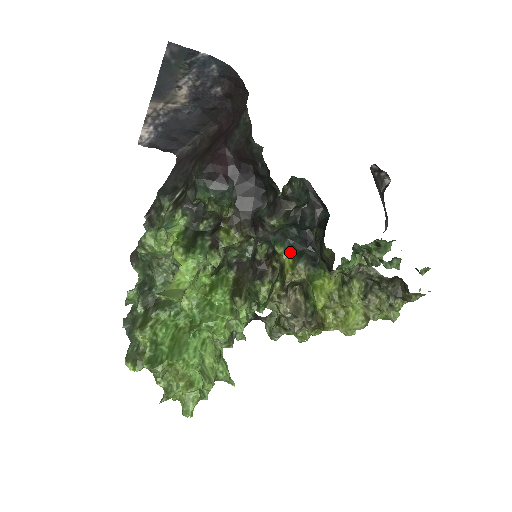
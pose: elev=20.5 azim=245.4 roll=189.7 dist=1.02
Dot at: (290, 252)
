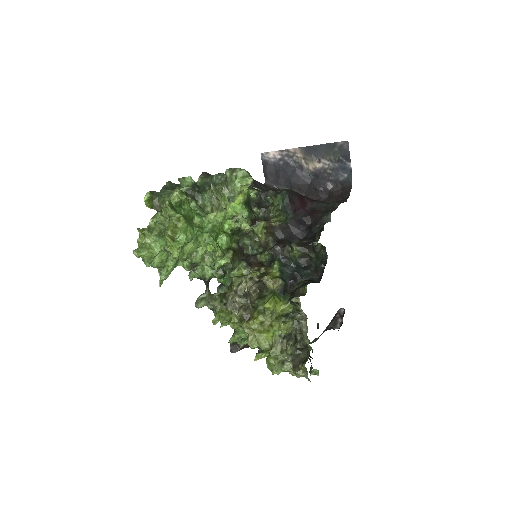
Dot at: (279, 273)
